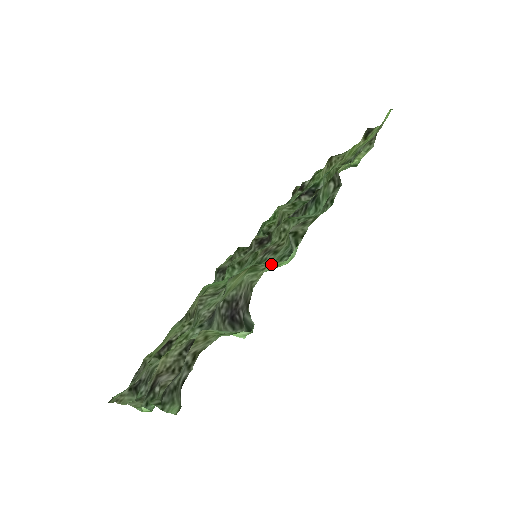
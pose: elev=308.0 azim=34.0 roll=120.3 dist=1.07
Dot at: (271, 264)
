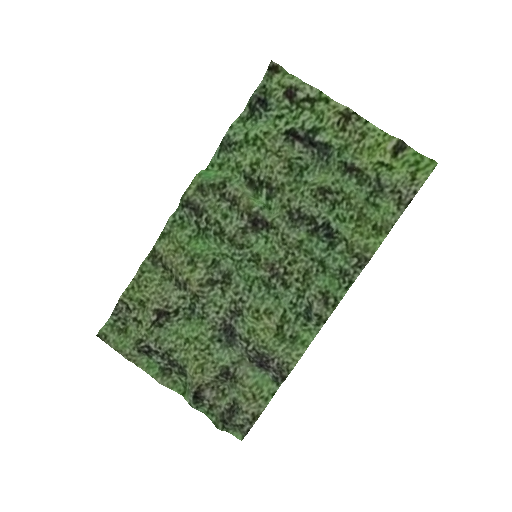
Dot at: (294, 329)
